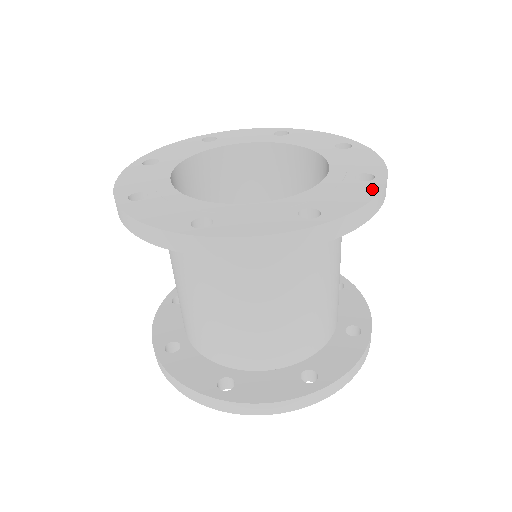
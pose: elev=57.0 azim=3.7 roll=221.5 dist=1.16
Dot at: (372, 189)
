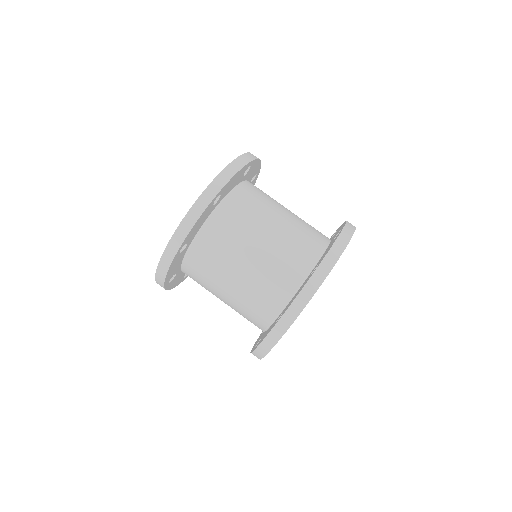
Dot at: occluded
